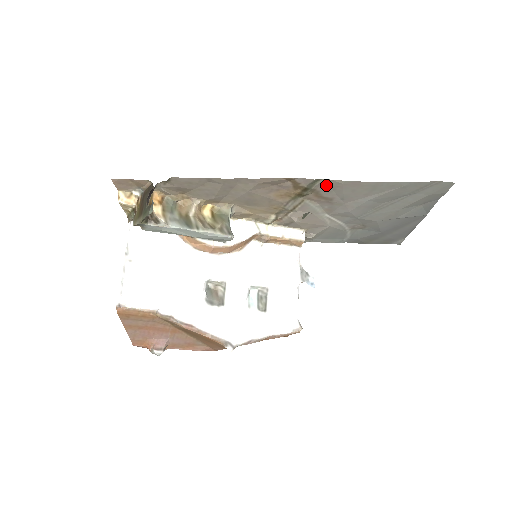
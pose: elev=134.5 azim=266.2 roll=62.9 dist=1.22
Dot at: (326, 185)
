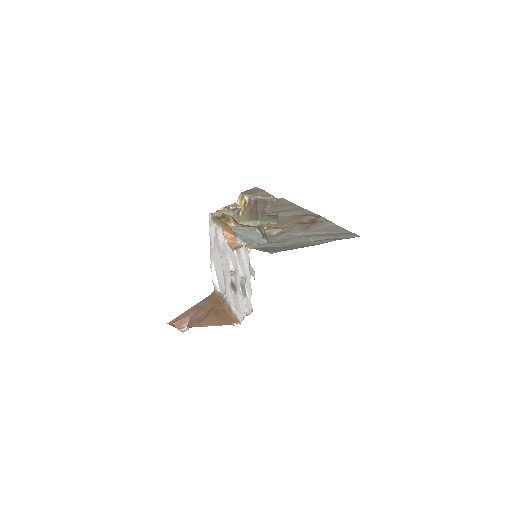
Dot at: (324, 223)
